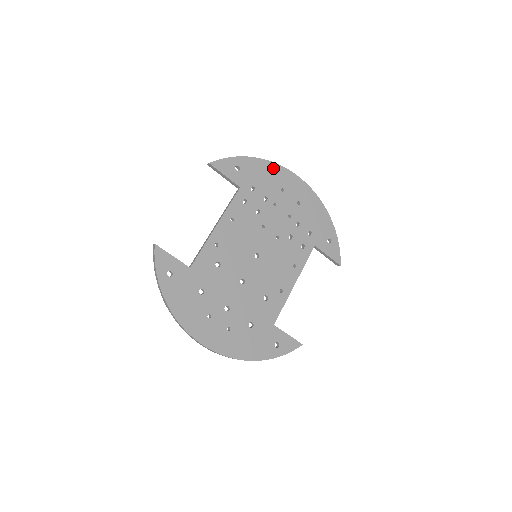
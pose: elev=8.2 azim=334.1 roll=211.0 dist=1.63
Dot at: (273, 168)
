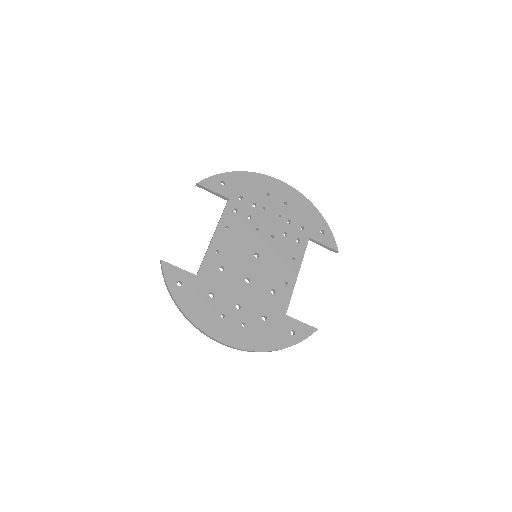
Dot at: (255, 177)
